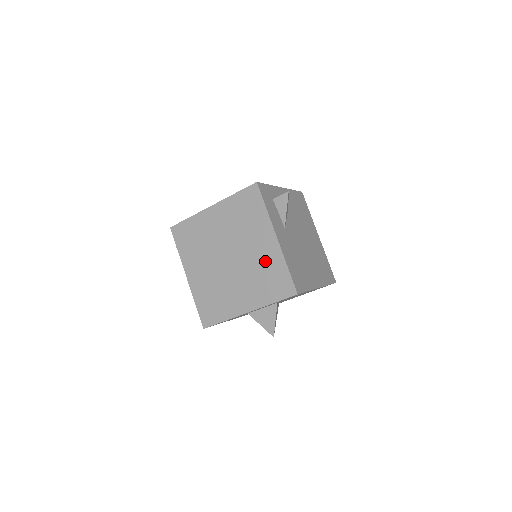
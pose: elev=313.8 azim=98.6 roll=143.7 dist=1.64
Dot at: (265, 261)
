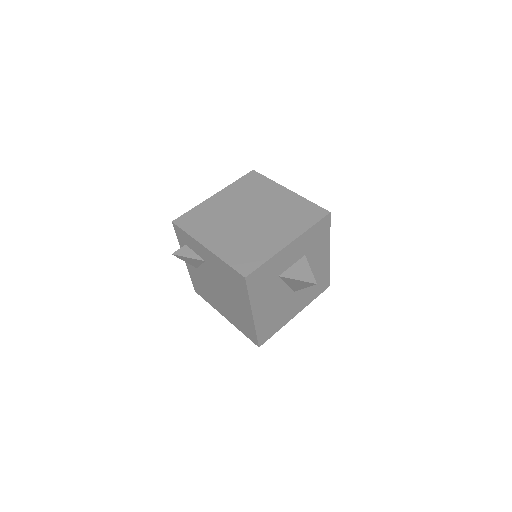
Dot at: (287, 205)
